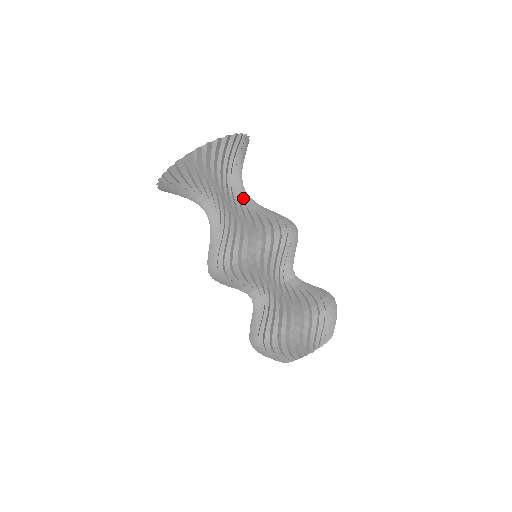
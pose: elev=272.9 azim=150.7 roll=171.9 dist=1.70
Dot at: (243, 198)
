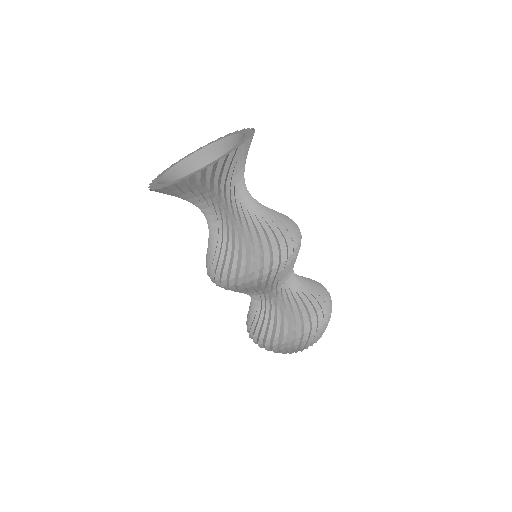
Dot at: (226, 218)
